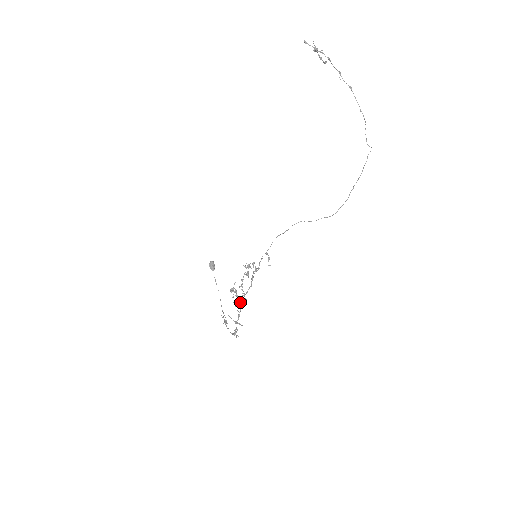
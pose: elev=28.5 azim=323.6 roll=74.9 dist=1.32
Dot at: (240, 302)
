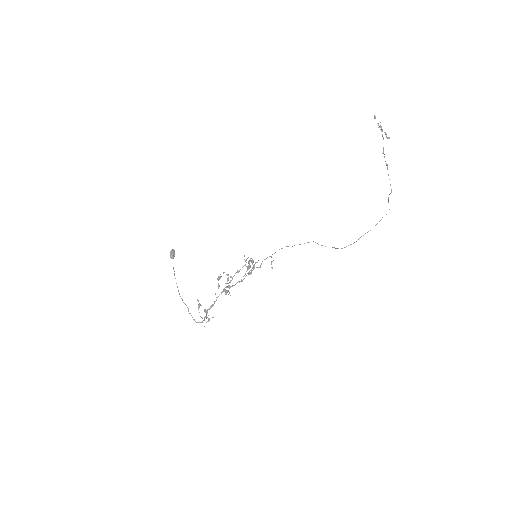
Dot at: (222, 292)
